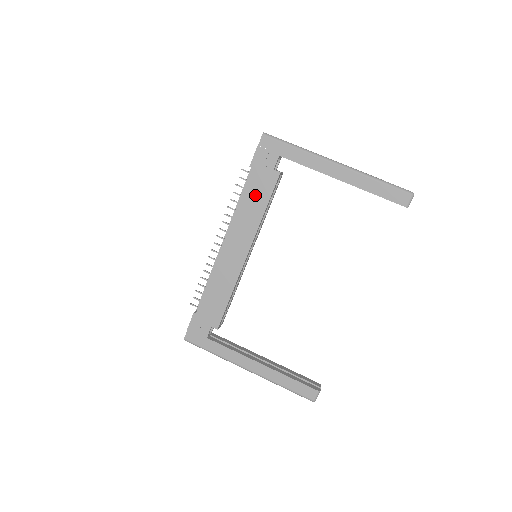
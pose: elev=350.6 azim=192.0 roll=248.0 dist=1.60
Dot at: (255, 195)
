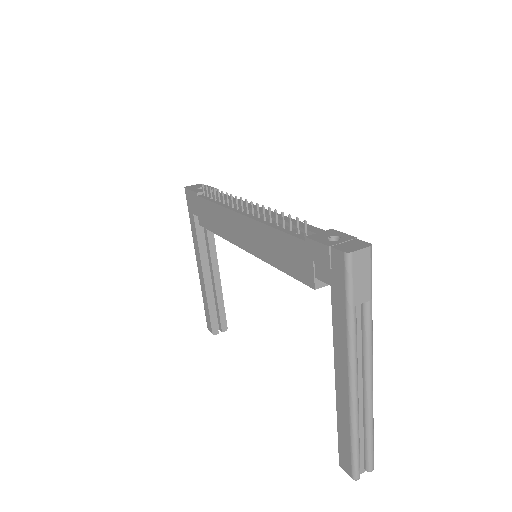
Dot at: (285, 252)
